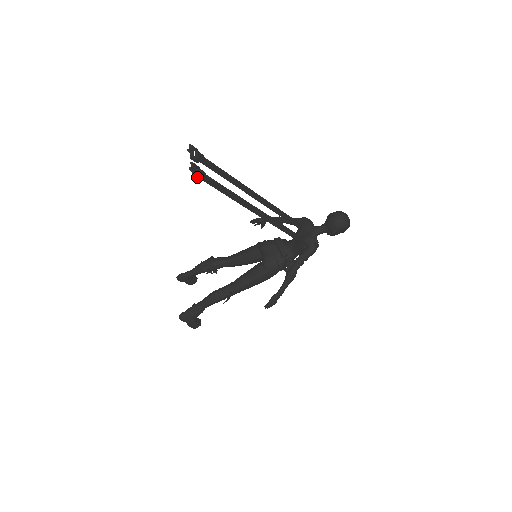
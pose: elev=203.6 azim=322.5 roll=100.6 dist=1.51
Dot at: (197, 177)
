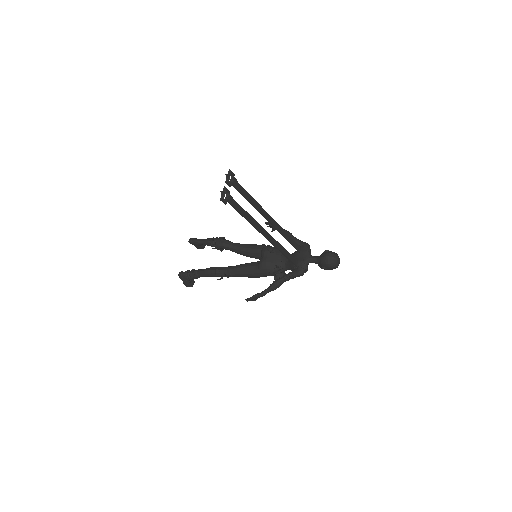
Dot at: (224, 201)
